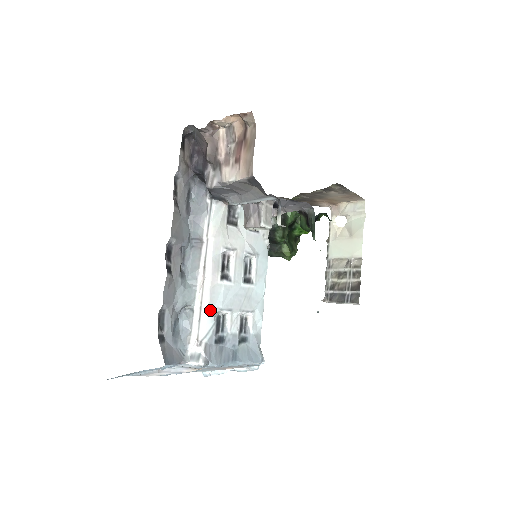
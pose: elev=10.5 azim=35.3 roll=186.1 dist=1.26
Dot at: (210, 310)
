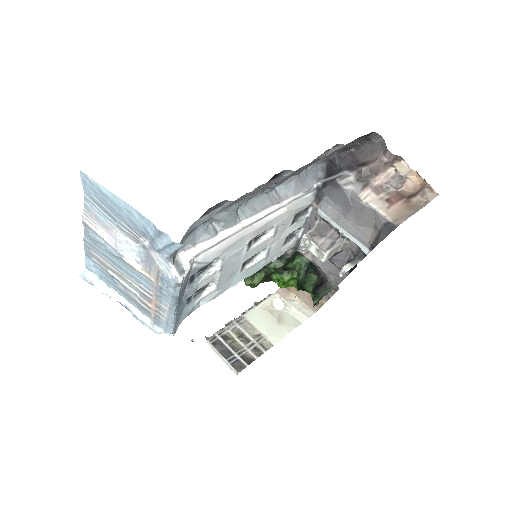
Dot at: (223, 250)
